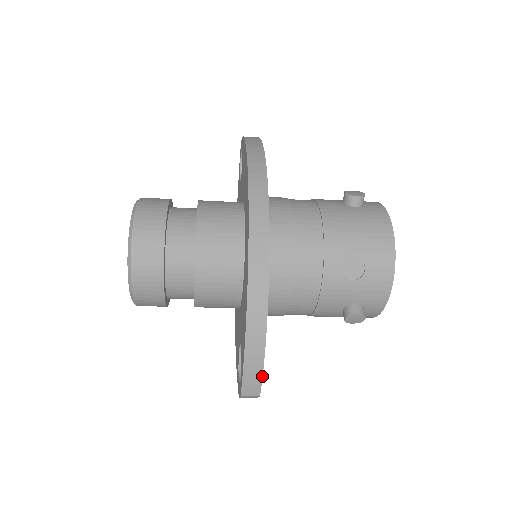
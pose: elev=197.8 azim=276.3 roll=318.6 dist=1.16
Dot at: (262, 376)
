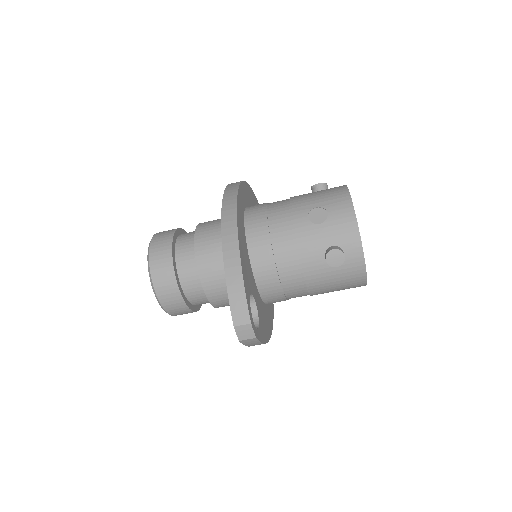
Dot at: (246, 297)
